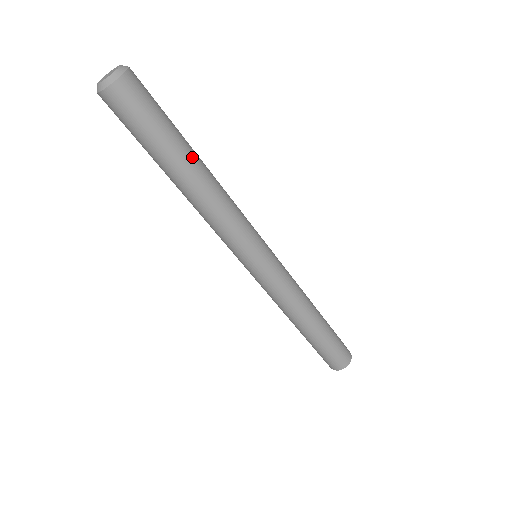
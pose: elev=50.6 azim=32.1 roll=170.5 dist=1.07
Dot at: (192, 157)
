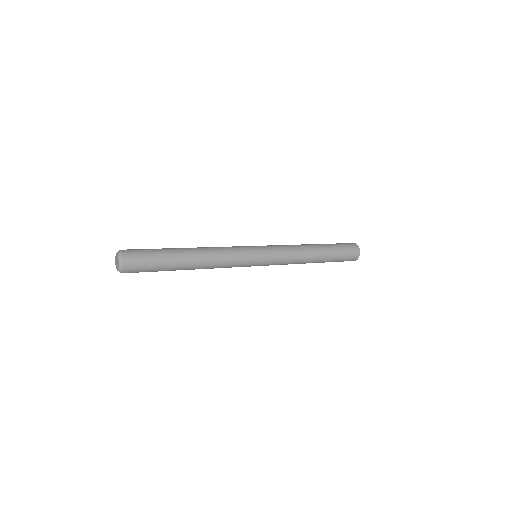
Dot at: (183, 264)
